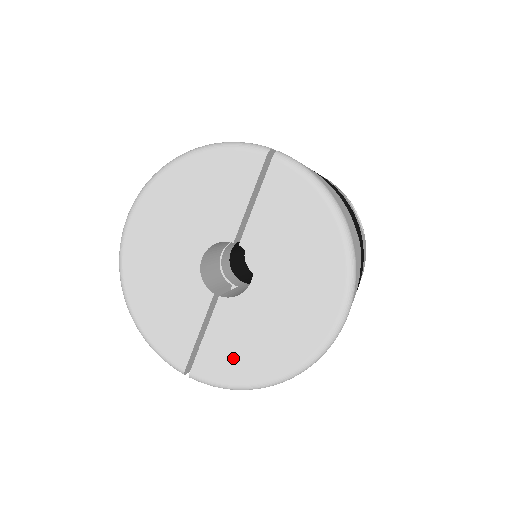
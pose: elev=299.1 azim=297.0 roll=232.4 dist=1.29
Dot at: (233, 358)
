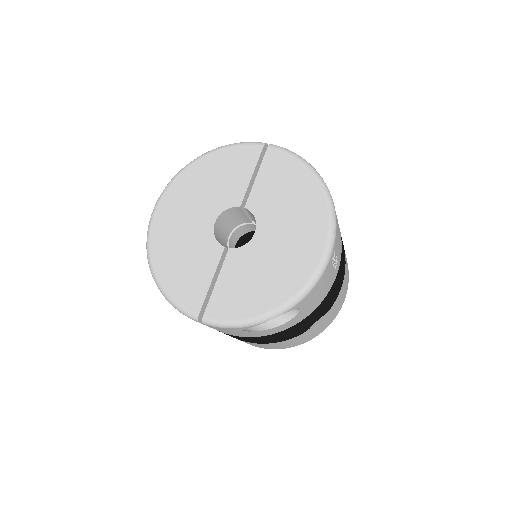
Dot at: (241, 296)
